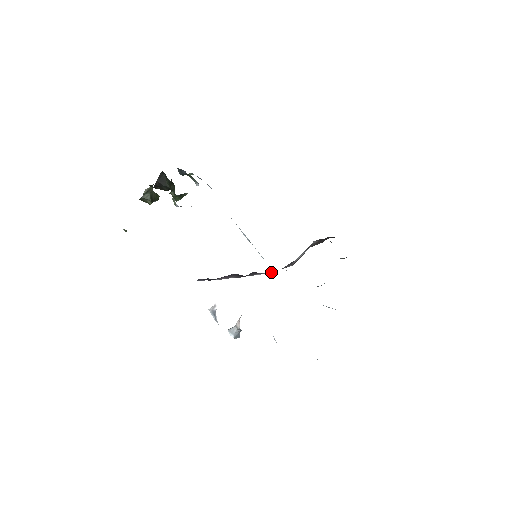
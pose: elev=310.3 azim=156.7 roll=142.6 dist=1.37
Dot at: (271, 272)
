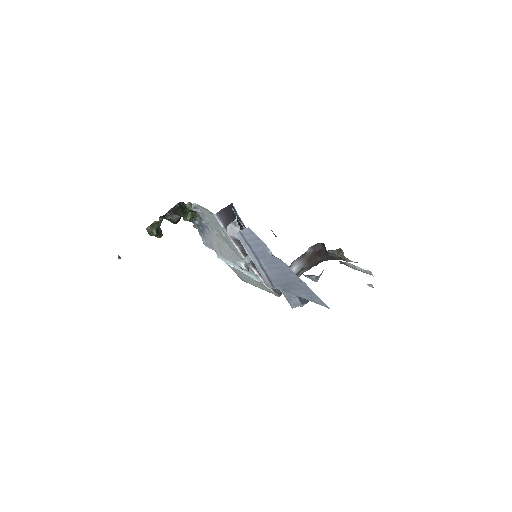
Dot at: occluded
